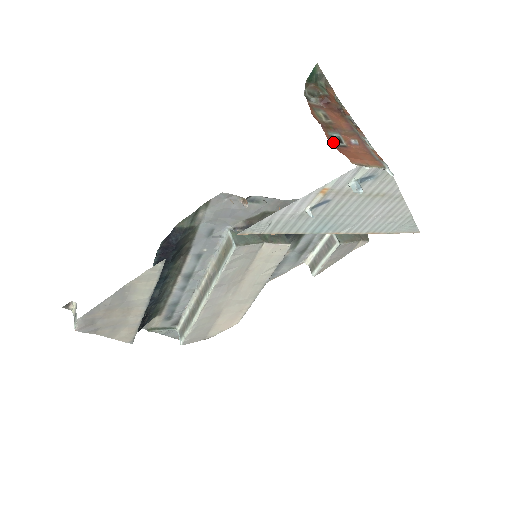
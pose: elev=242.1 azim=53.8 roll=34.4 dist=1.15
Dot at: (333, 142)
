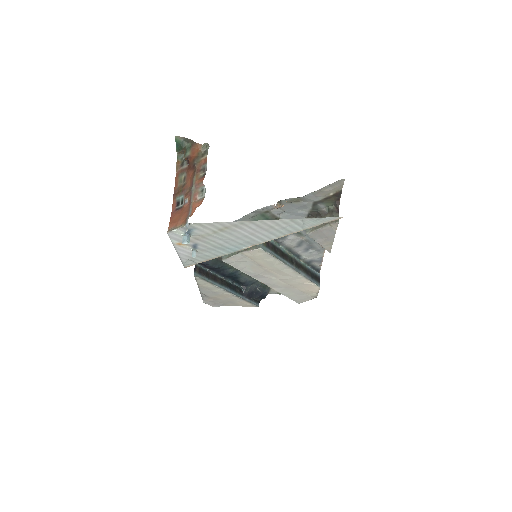
Dot at: (176, 207)
